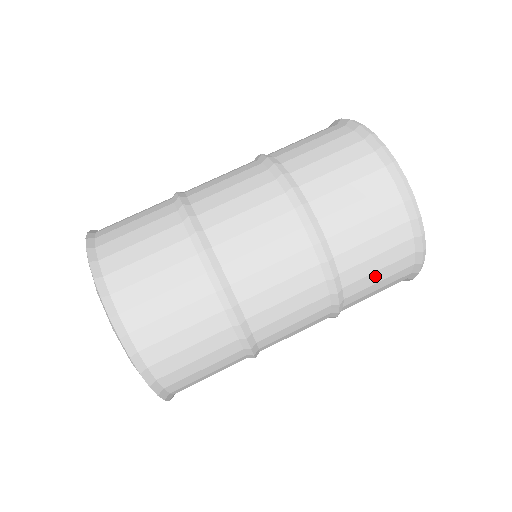
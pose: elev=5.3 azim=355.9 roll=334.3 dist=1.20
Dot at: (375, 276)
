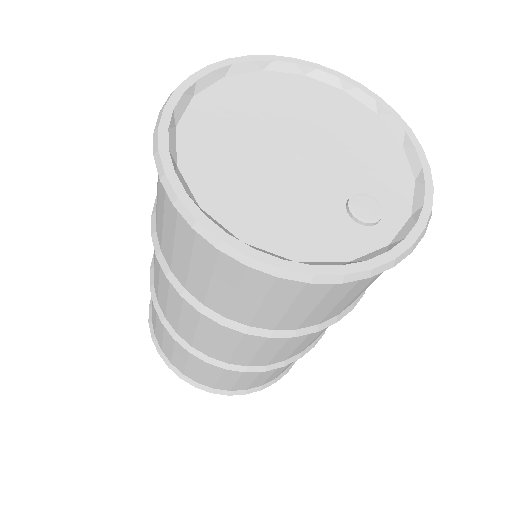
Dot at: (296, 311)
